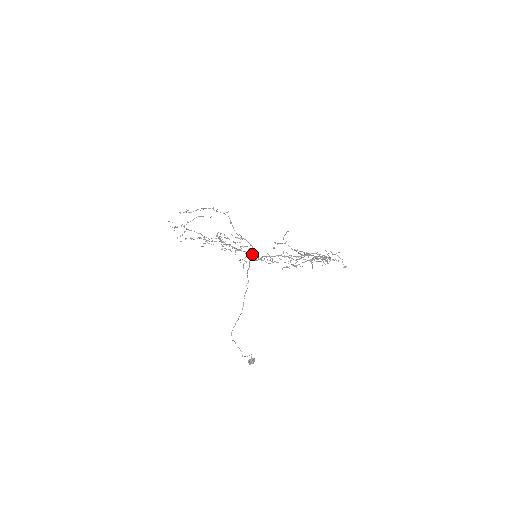
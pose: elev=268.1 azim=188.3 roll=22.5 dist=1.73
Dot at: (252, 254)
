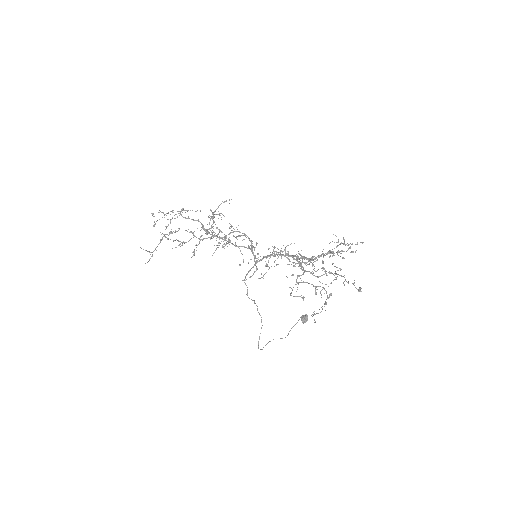
Dot at: (252, 251)
